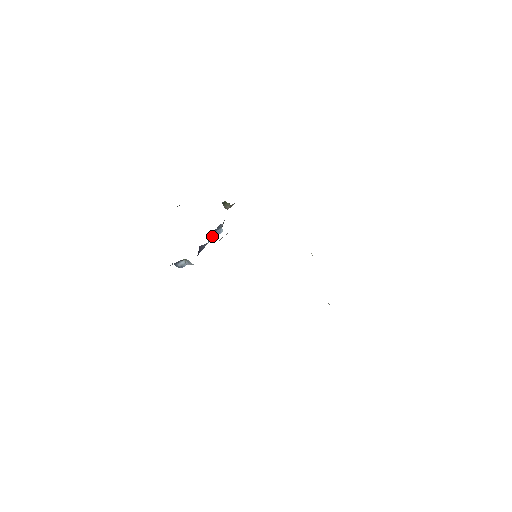
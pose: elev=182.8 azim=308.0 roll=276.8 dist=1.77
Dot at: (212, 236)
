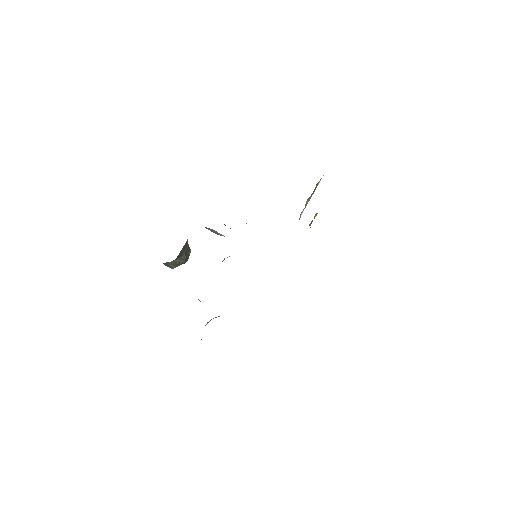
Dot at: occluded
